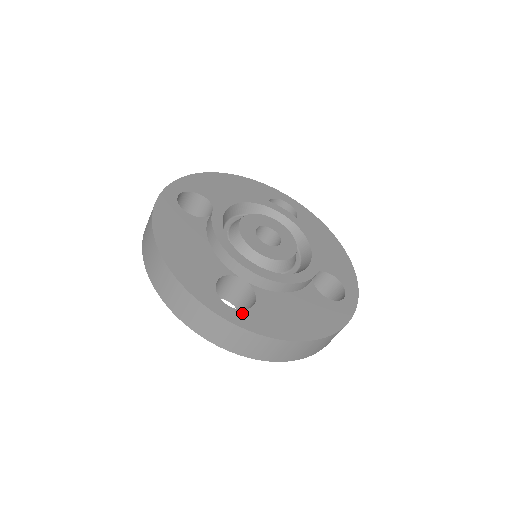
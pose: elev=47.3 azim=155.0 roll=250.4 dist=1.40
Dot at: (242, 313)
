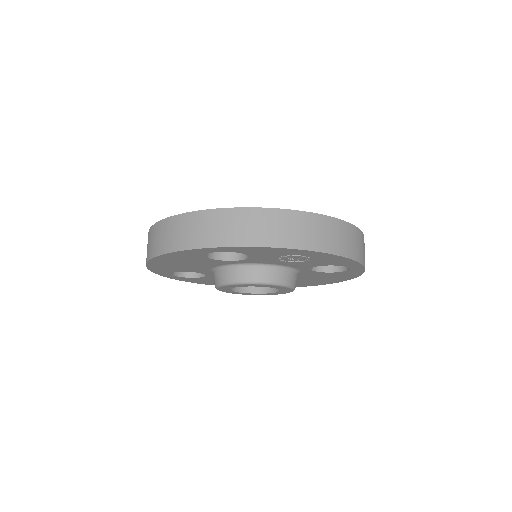
Dot at: occluded
